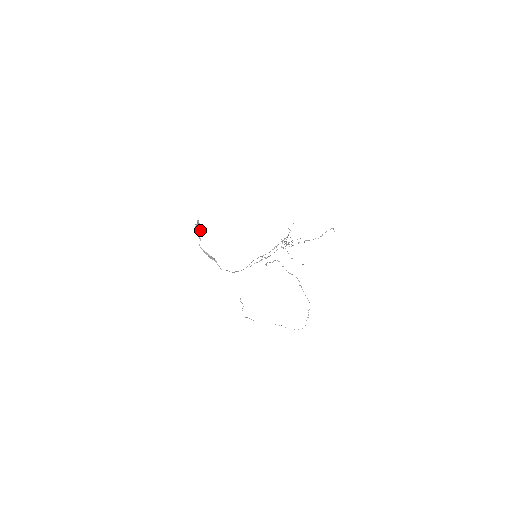
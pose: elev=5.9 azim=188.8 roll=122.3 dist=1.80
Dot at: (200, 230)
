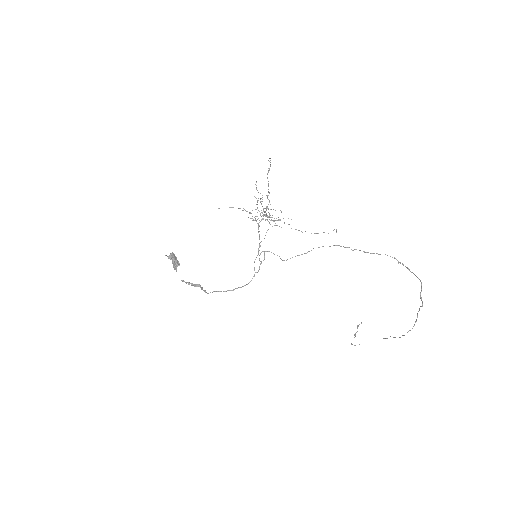
Dot at: (174, 262)
